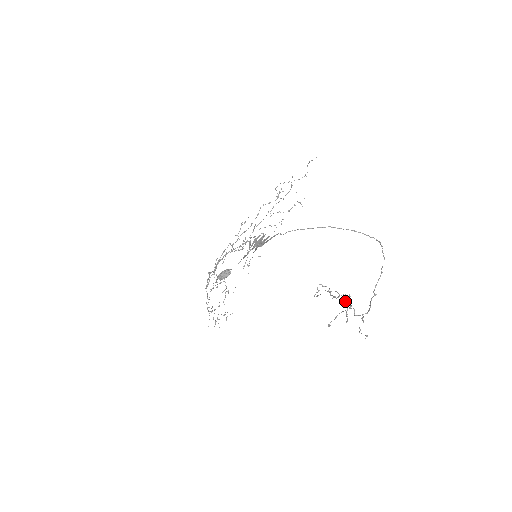
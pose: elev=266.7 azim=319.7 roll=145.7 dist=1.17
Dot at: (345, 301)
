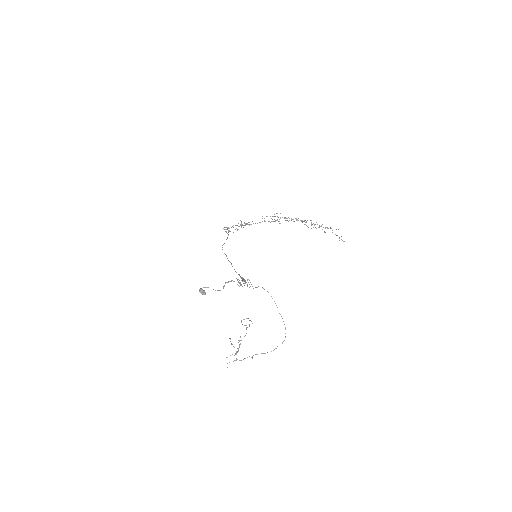
Dot at: (239, 346)
